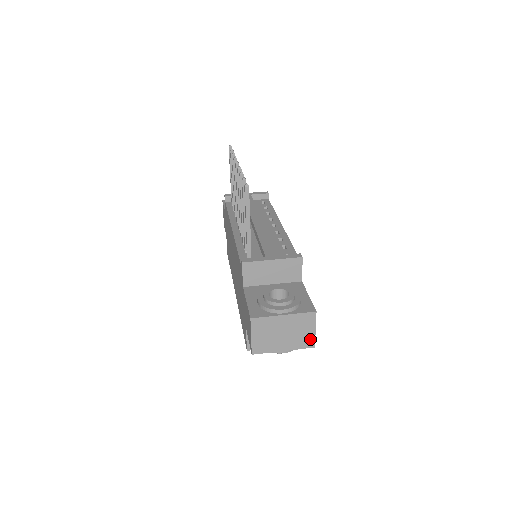
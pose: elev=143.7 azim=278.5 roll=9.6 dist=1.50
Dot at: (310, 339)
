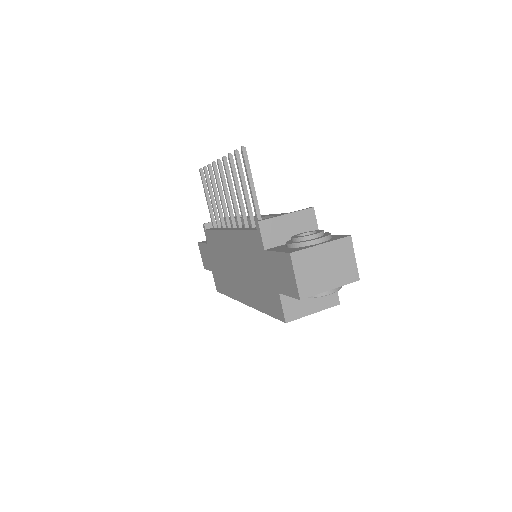
Dot at: (353, 270)
